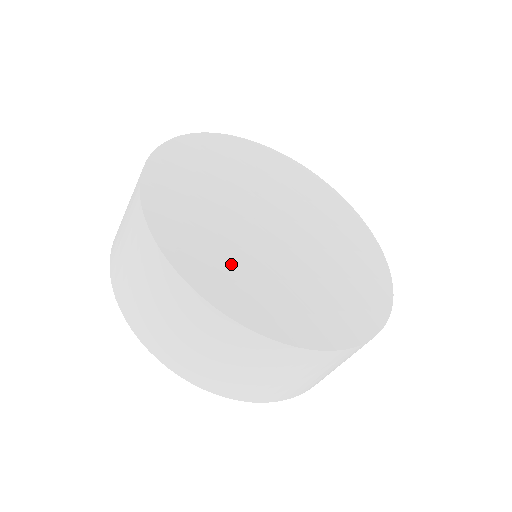
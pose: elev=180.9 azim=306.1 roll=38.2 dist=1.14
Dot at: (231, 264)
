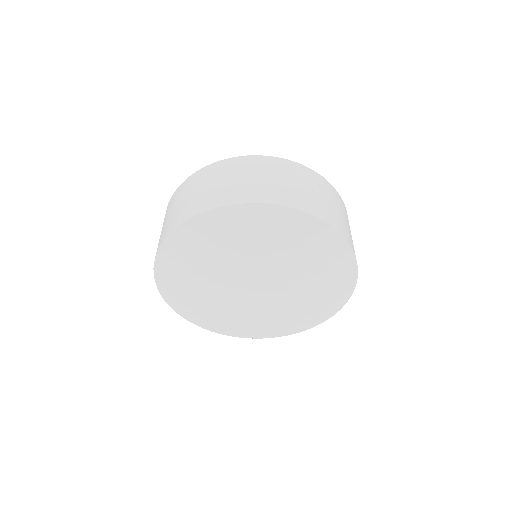
Dot at: occluded
